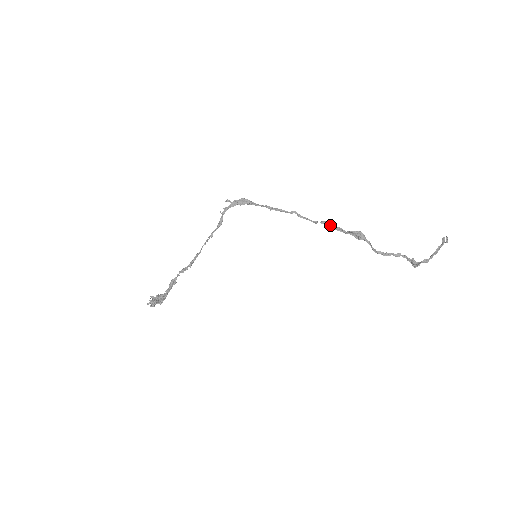
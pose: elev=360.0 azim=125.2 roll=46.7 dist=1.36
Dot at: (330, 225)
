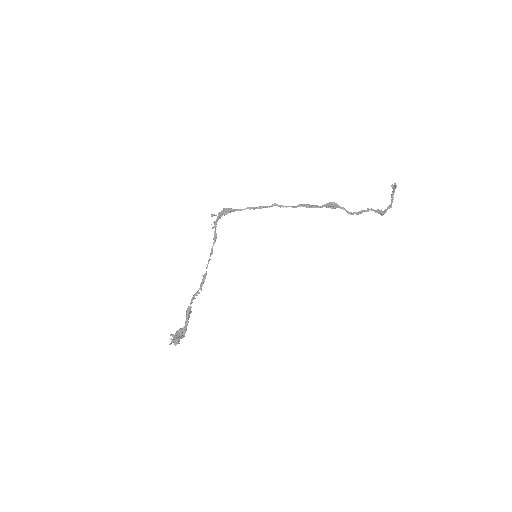
Dot at: (306, 205)
